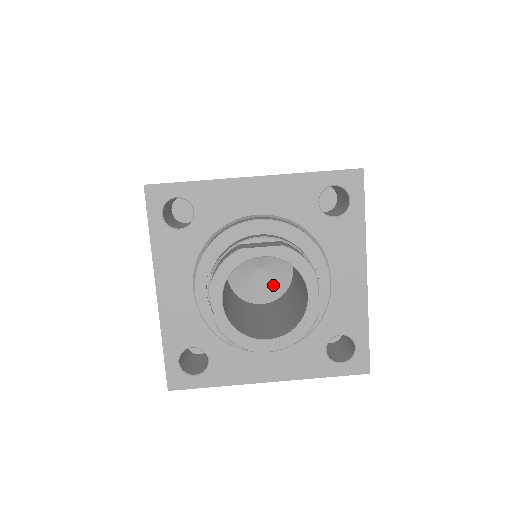
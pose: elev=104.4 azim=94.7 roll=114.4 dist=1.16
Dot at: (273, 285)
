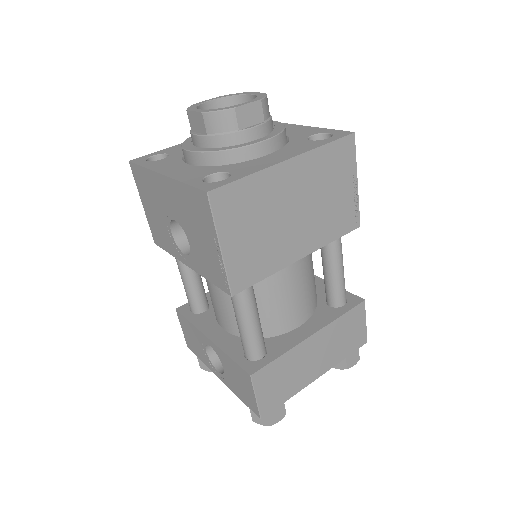
Dot at: occluded
